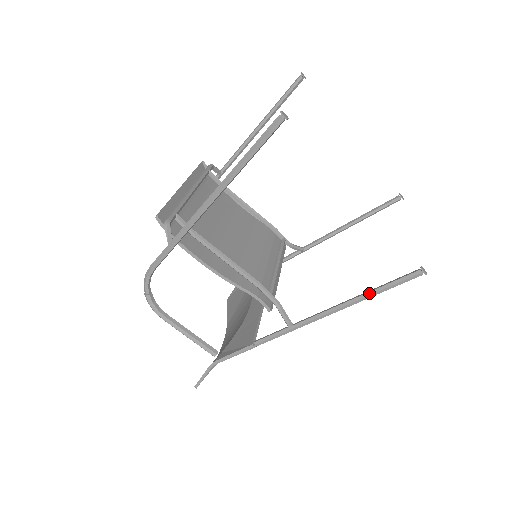
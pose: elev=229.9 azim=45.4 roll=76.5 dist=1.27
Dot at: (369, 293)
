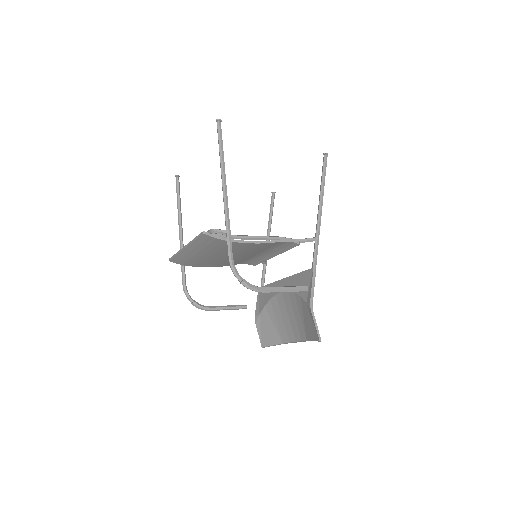
Dot at: (322, 183)
